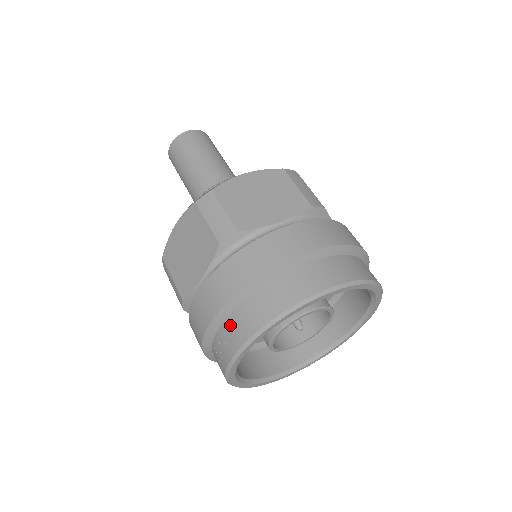
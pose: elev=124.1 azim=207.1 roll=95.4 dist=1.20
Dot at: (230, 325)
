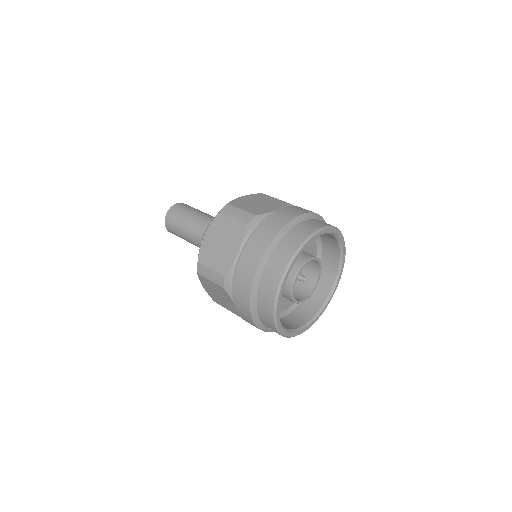
Dot at: (263, 321)
